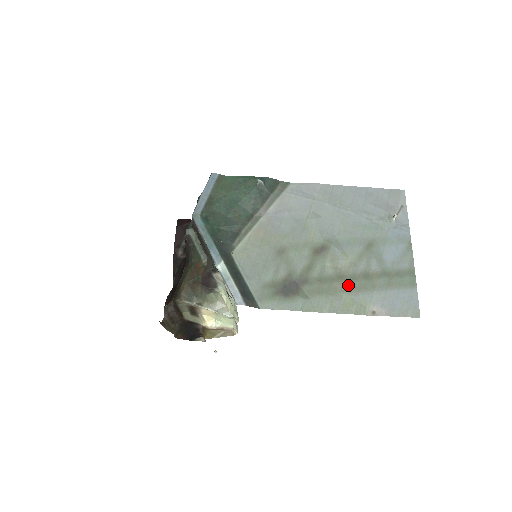
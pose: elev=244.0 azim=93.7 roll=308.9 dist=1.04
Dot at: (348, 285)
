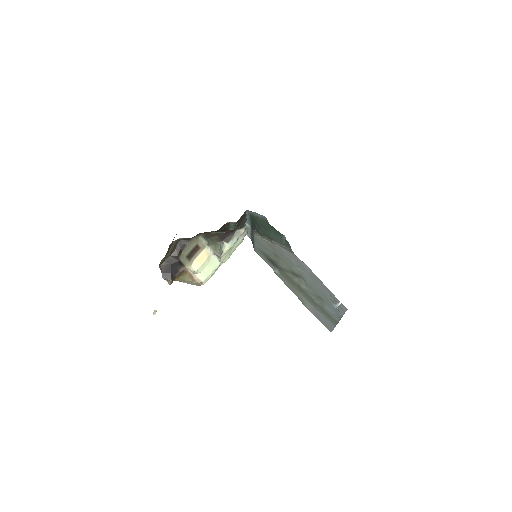
Dot at: (301, 292)
